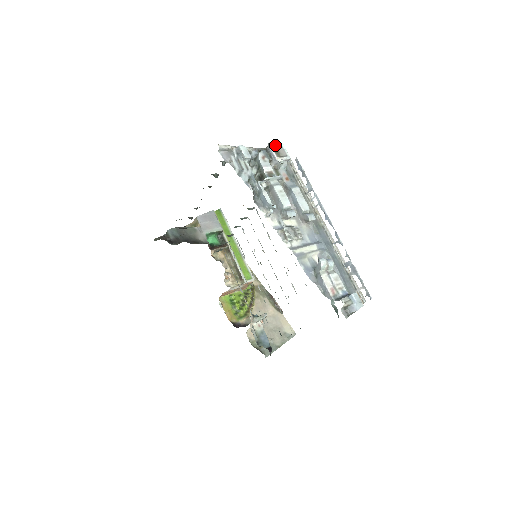
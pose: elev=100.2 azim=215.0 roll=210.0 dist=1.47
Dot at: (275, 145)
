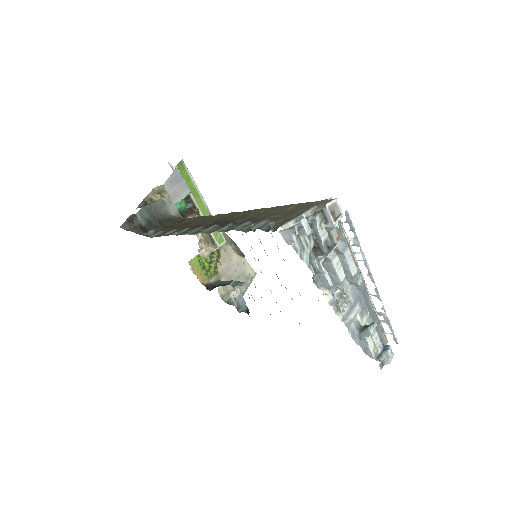
Dot at: (331, 205)
